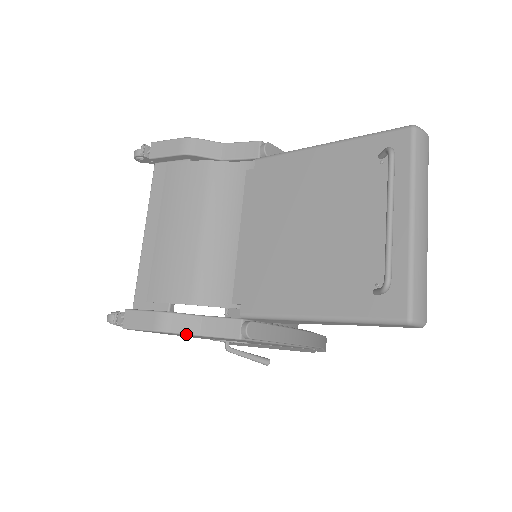
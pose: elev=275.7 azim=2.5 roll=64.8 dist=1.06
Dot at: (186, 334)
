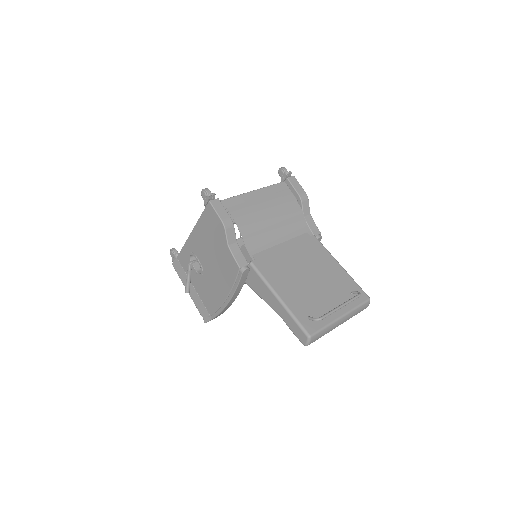
Dot at: (227, 238)
